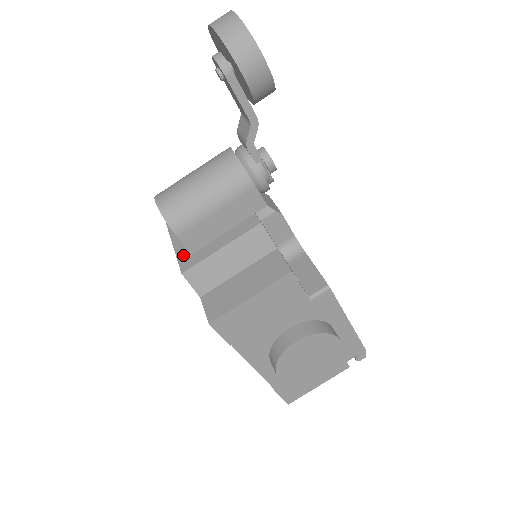
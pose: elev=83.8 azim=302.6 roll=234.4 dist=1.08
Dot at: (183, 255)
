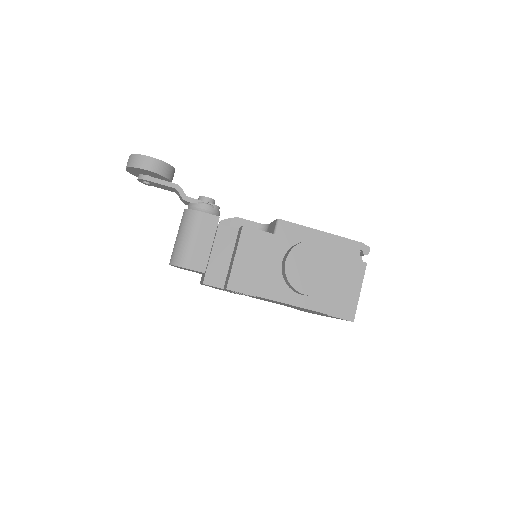
Dot at: occluded
